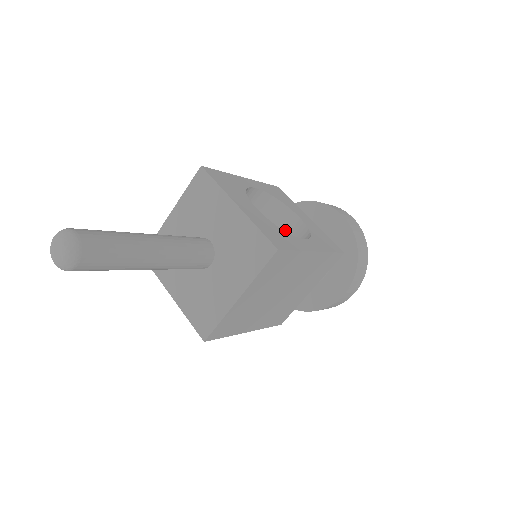
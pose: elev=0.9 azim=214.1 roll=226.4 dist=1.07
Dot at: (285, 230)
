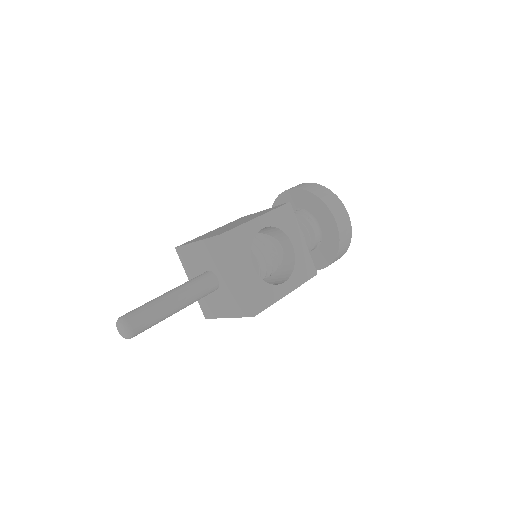
Dot at: (281, 246)
